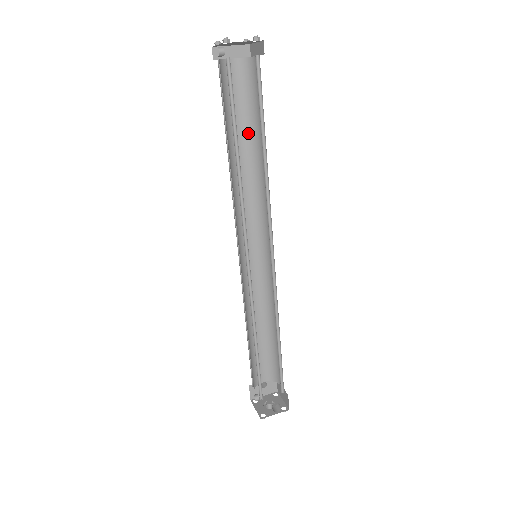
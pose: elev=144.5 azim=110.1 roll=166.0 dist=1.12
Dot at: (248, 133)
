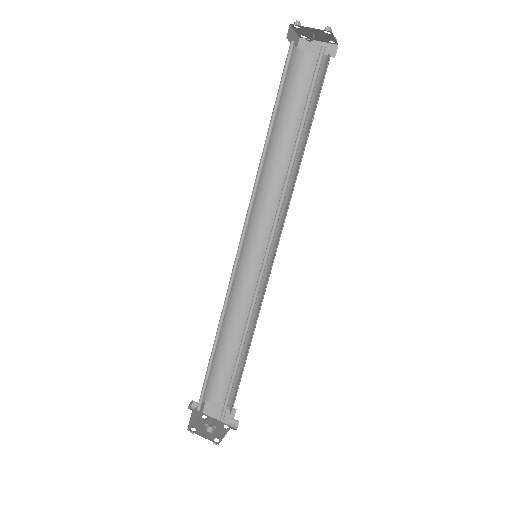
Dot at: (277, 124)
